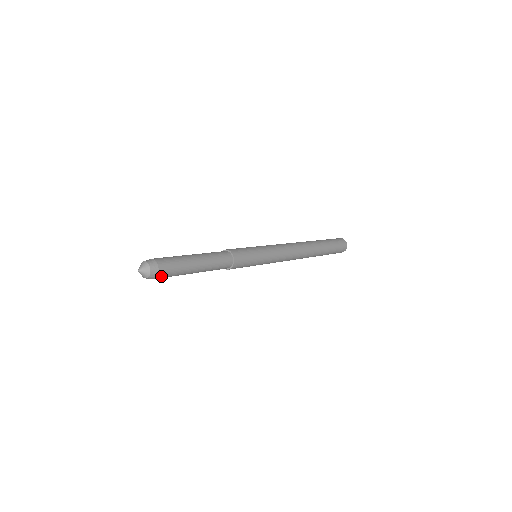
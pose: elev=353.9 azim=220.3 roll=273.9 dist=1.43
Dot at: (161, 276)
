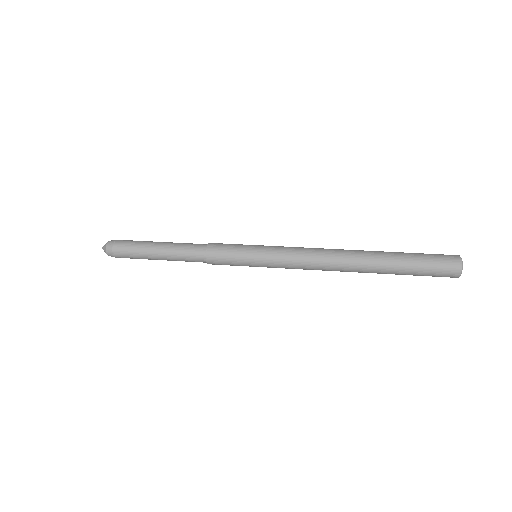
Dot at: (118, 255)
